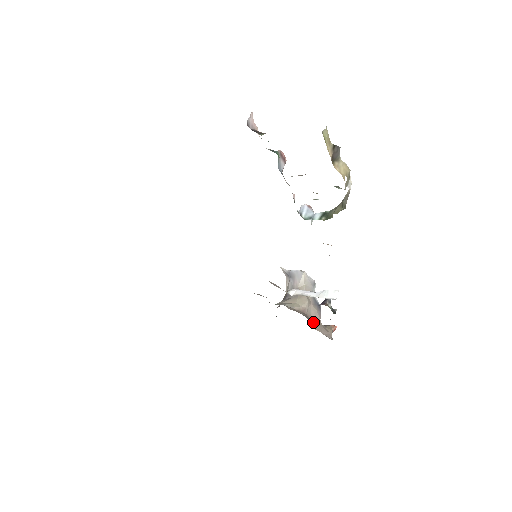
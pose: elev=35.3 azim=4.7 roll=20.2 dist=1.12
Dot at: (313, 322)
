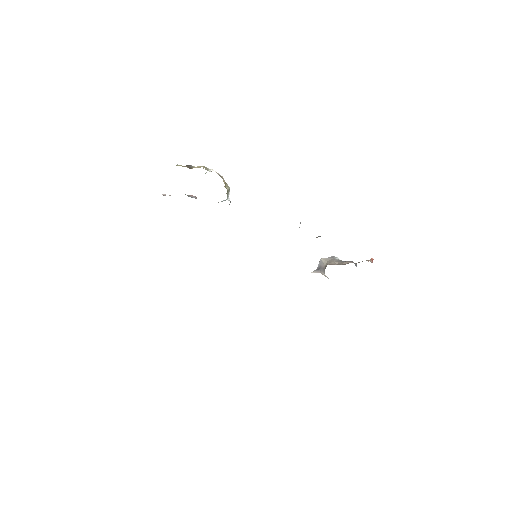
Dot at: occluded
